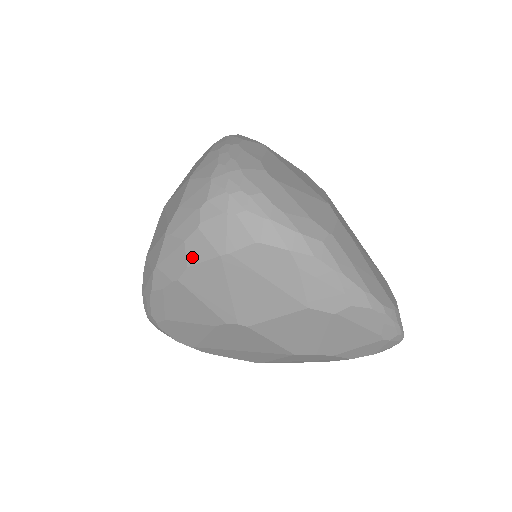
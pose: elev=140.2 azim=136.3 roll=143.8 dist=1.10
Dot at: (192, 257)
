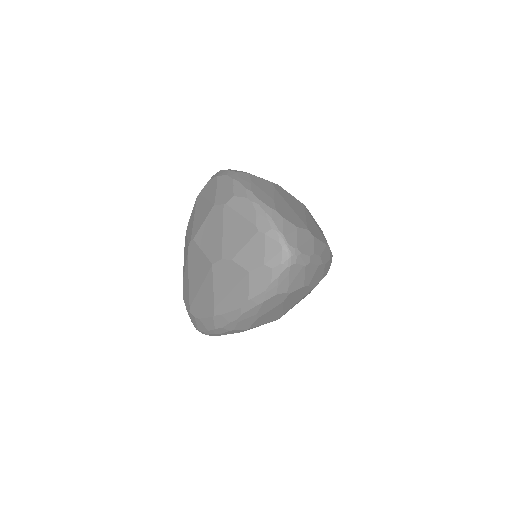
Dot at: occluded
